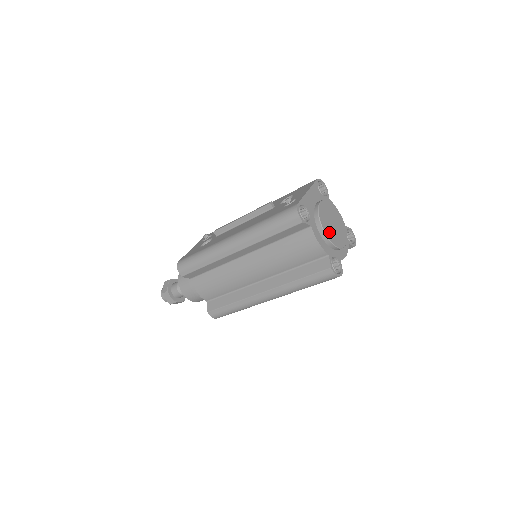
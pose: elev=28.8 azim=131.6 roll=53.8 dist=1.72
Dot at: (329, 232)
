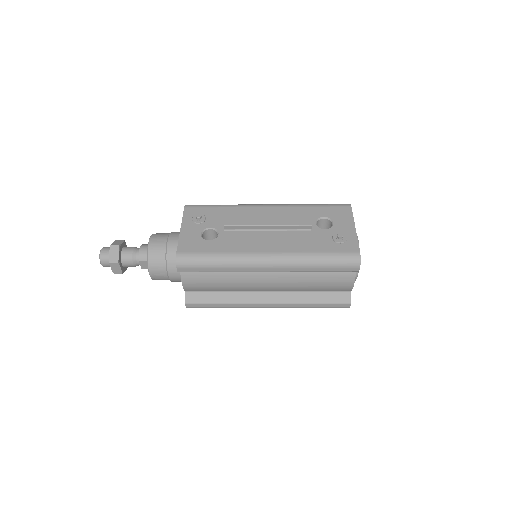
Dot at: occluded
